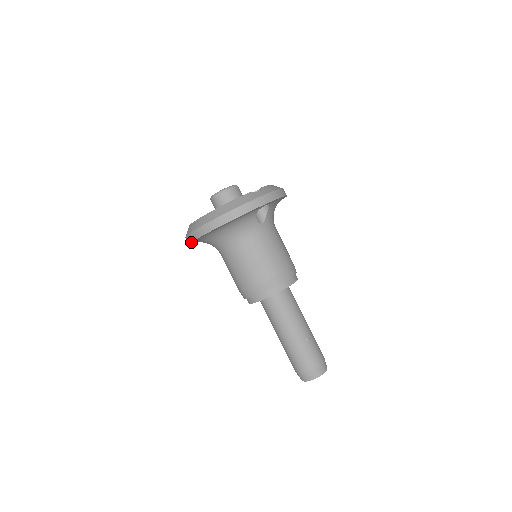
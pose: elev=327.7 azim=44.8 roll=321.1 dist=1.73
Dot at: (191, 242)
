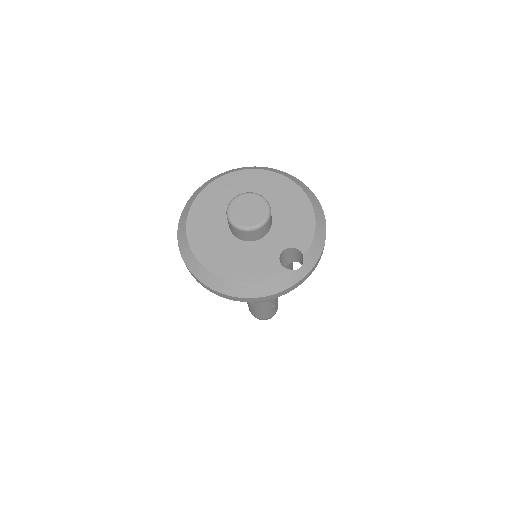
Dot at: (189, 271)
